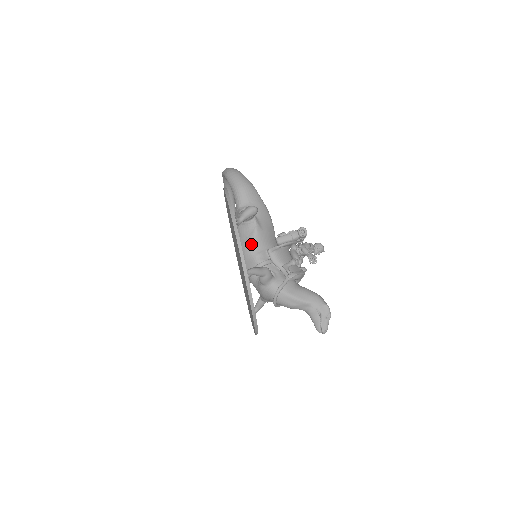
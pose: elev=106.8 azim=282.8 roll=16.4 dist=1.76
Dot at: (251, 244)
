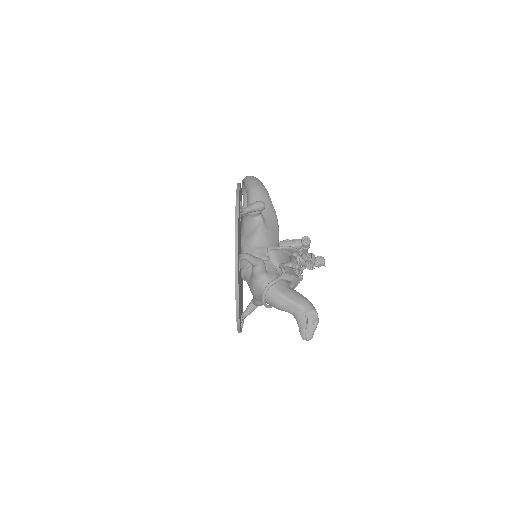
Dot at: (252, 239)
